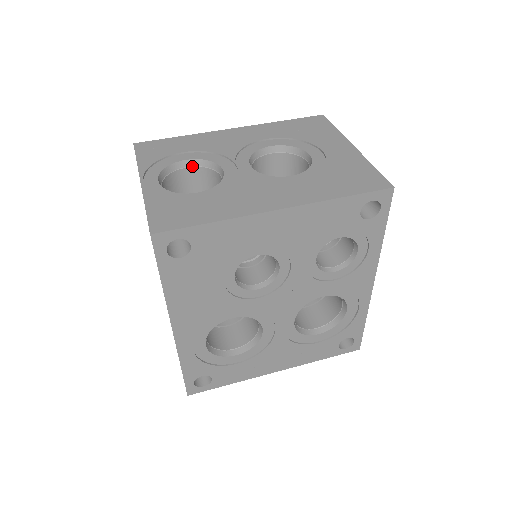
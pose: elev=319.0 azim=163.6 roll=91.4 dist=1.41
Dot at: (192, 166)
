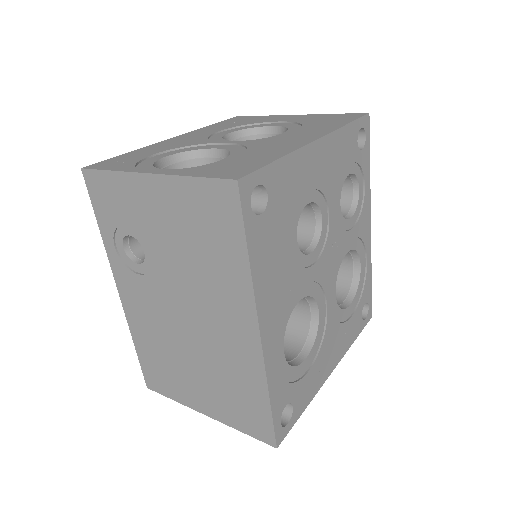
Dot at: (172, 163)
